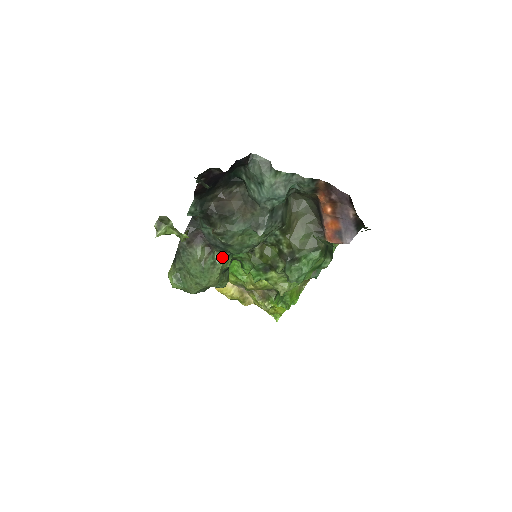
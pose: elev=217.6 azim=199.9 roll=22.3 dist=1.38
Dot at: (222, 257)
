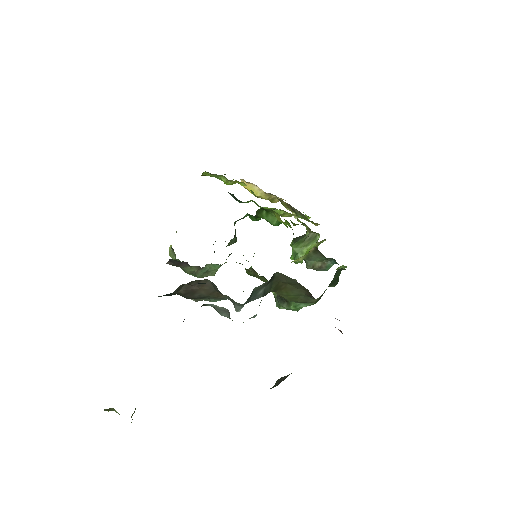
Dot at: (215, 267)
